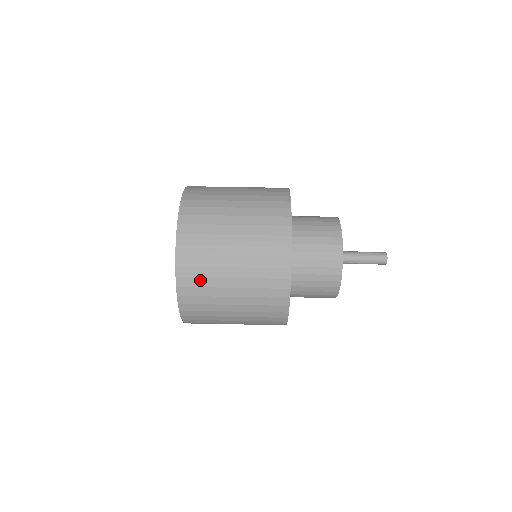
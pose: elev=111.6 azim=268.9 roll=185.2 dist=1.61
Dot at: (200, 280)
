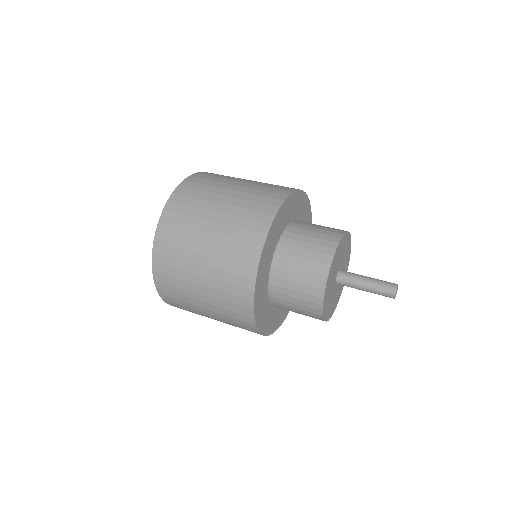
Dot at: (179, 228)
